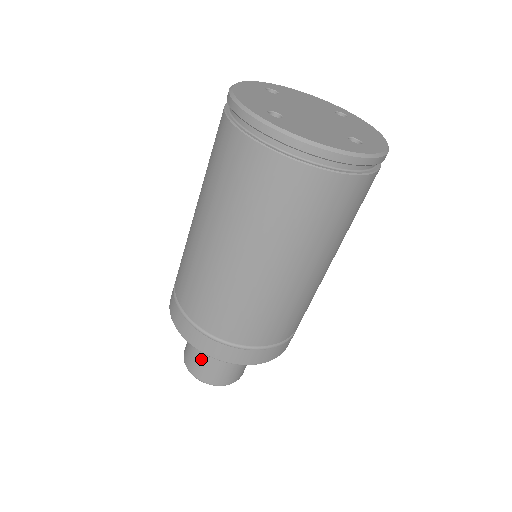
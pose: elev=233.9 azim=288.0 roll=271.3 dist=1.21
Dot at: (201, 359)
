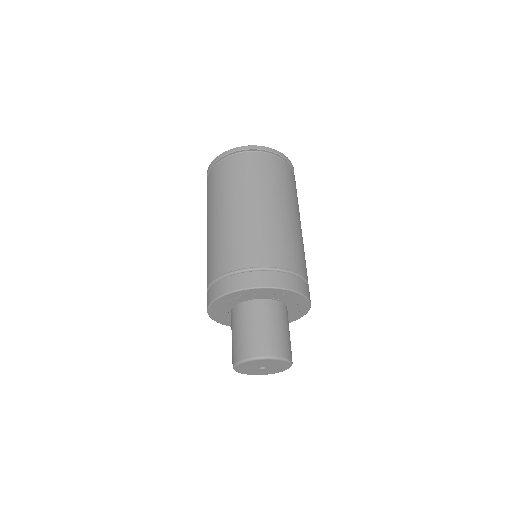
Dot at: (243, 335)
